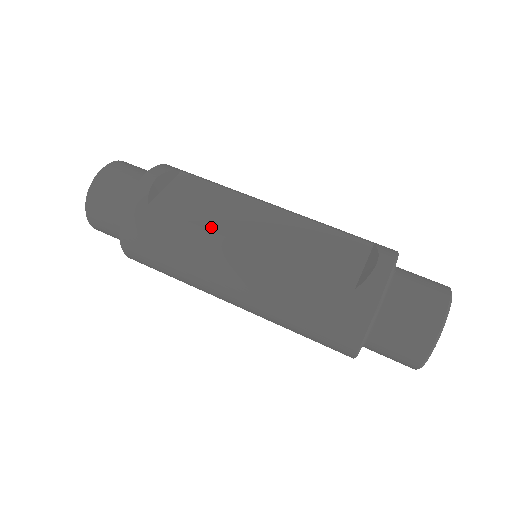
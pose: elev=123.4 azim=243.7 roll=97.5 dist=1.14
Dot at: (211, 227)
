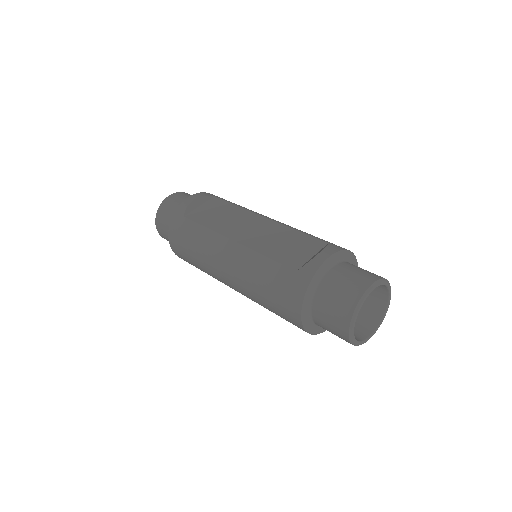
Dot at: (217, 230)
